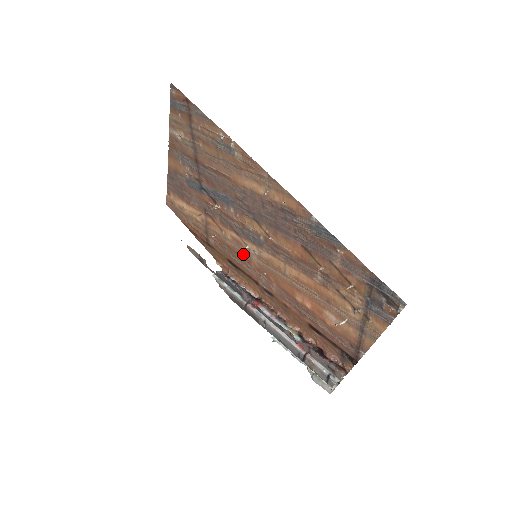
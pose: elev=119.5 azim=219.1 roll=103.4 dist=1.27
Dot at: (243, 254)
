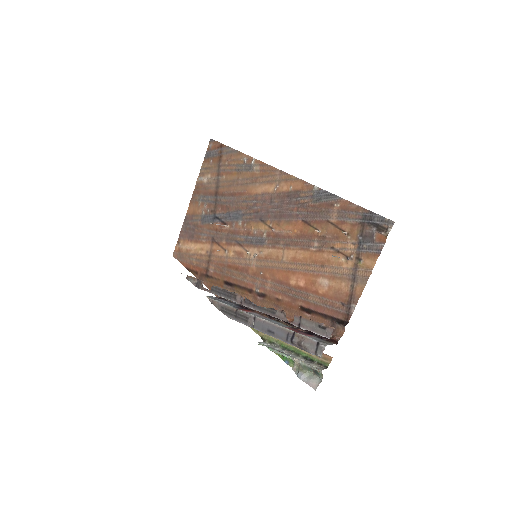
Dot at: (242, 265)
